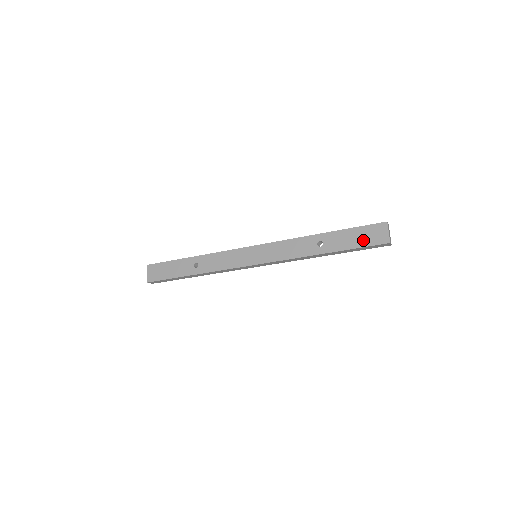
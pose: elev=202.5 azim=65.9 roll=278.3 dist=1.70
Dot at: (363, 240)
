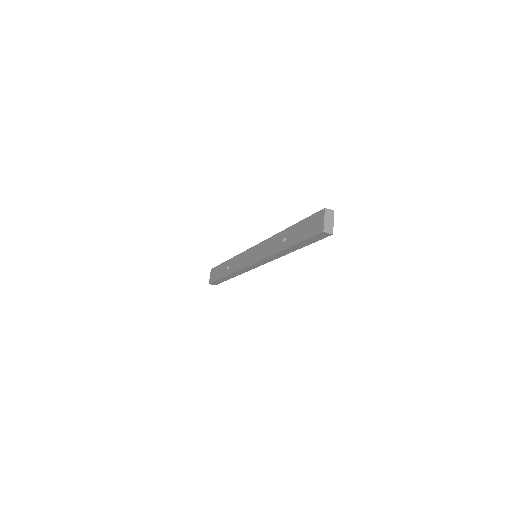
Dot at: (308, 231)
